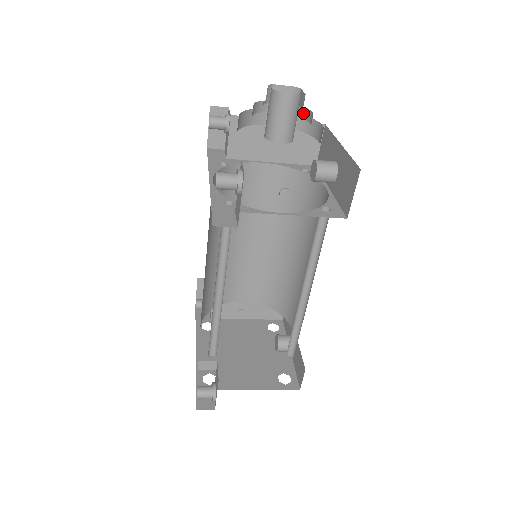
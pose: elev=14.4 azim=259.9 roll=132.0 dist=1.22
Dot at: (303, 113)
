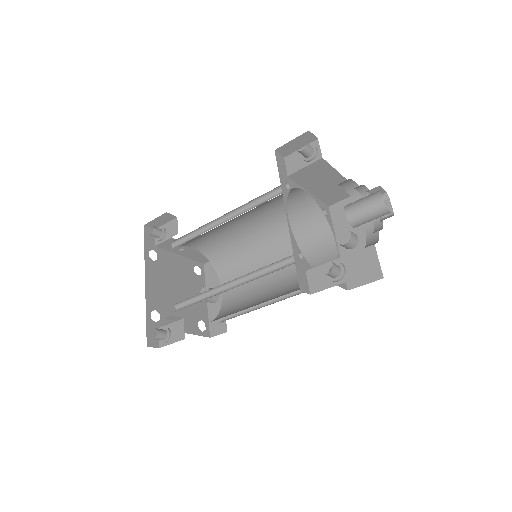
Dot at: occluded
